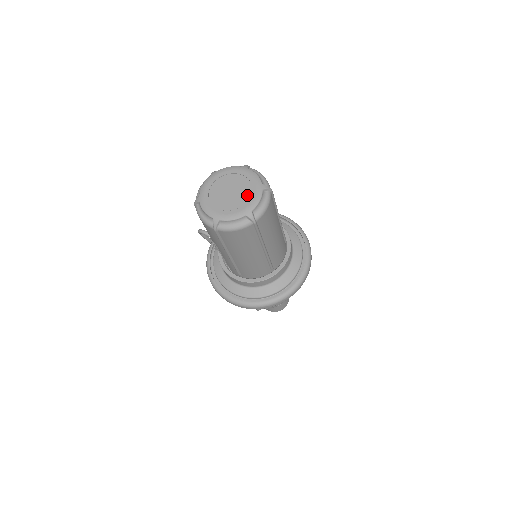
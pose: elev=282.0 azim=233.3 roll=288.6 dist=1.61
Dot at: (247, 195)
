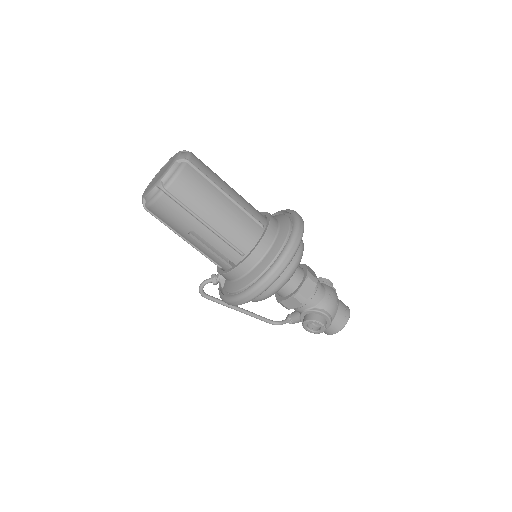
Dot at: (171, 161)
